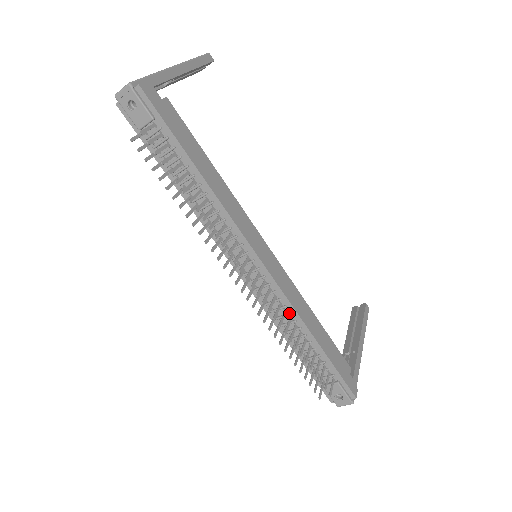
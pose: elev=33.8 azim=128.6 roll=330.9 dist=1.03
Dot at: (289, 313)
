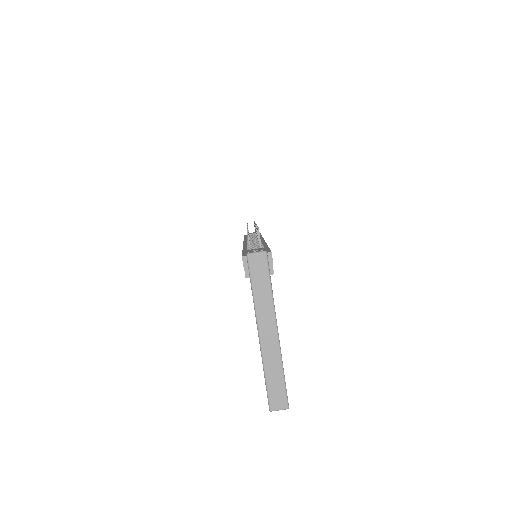
Dot at: occluded
